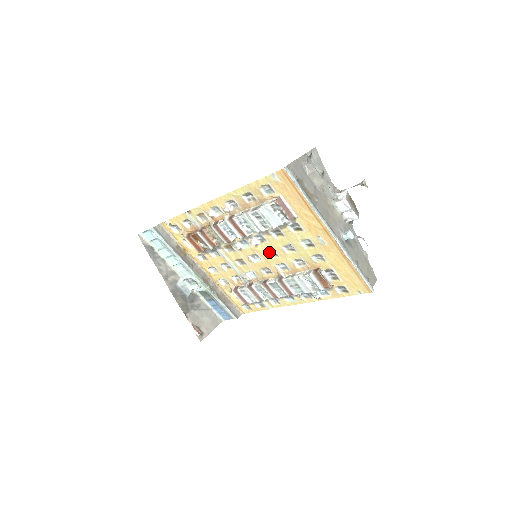
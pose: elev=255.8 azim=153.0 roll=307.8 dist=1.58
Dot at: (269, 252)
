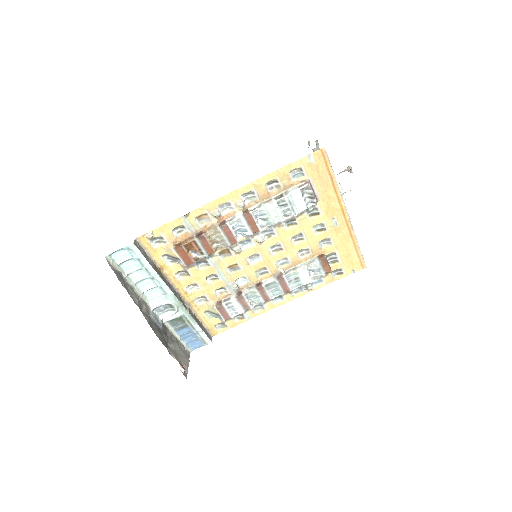
Dot at: (272, 248)
